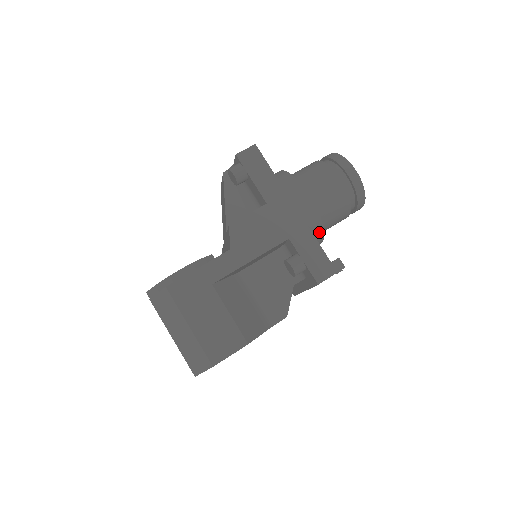
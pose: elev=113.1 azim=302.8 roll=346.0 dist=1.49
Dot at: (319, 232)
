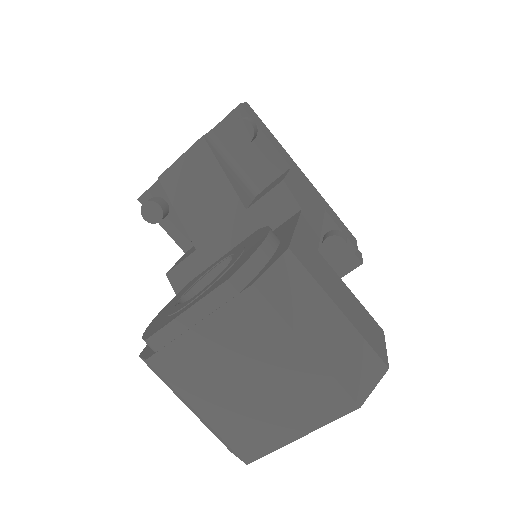
Dot at: occluded
